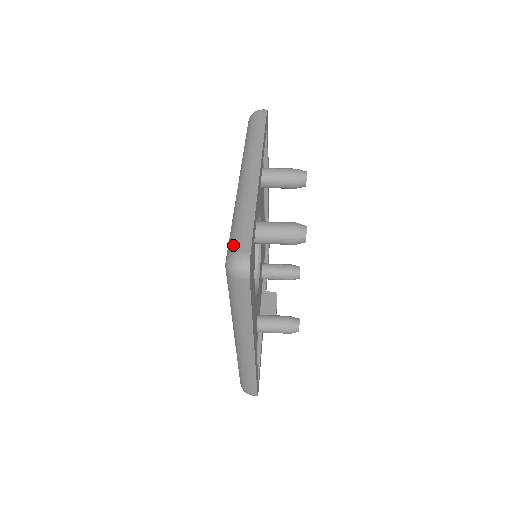
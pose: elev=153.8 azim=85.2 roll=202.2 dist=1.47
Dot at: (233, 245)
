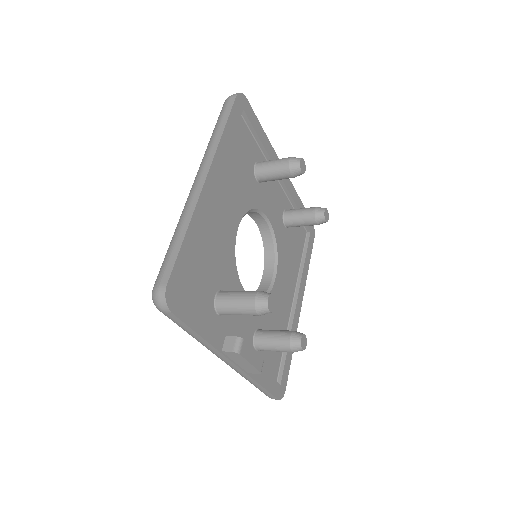
Dot at: occluded
